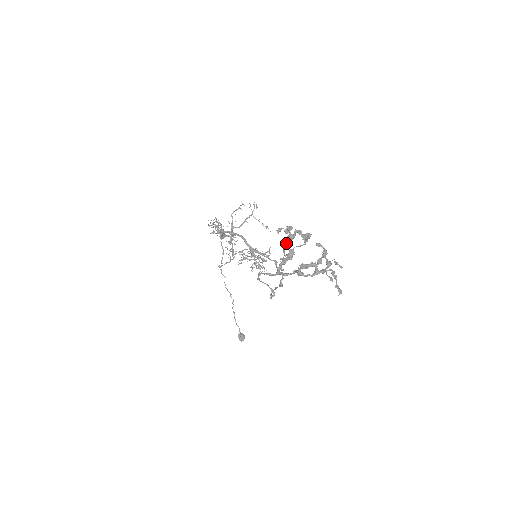
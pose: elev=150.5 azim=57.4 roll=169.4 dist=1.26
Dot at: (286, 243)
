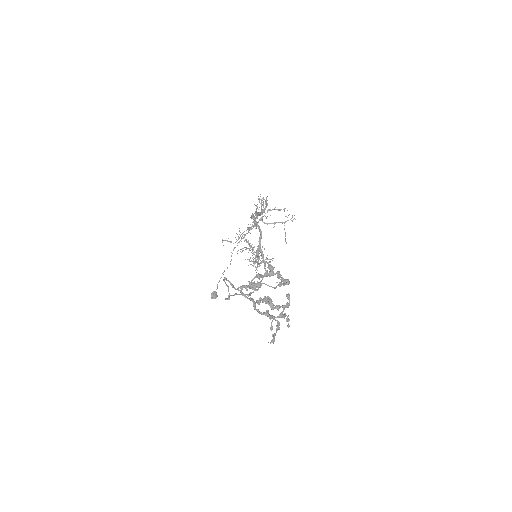
Dot at: (262, 275)
